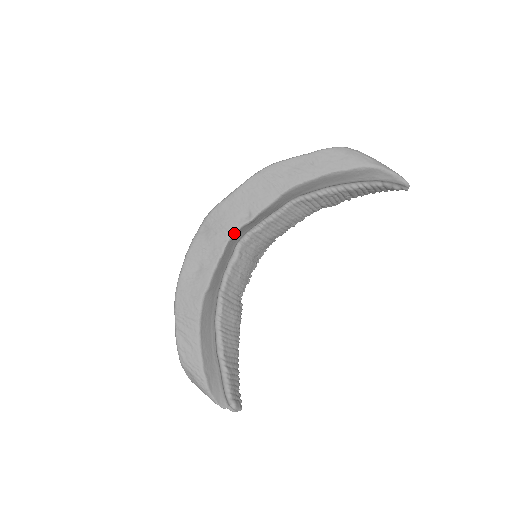
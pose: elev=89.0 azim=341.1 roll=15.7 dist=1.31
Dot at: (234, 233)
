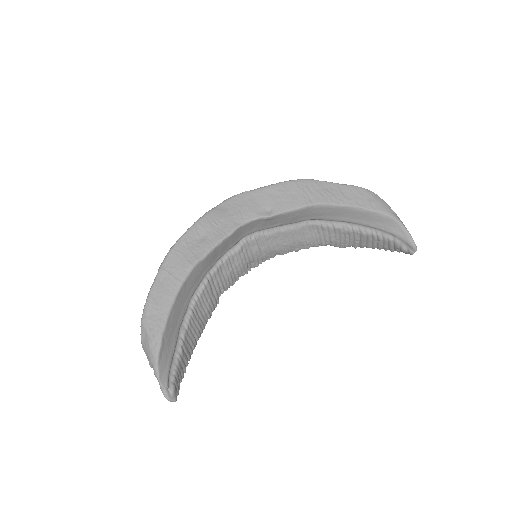
Dot at: (250, 221)
